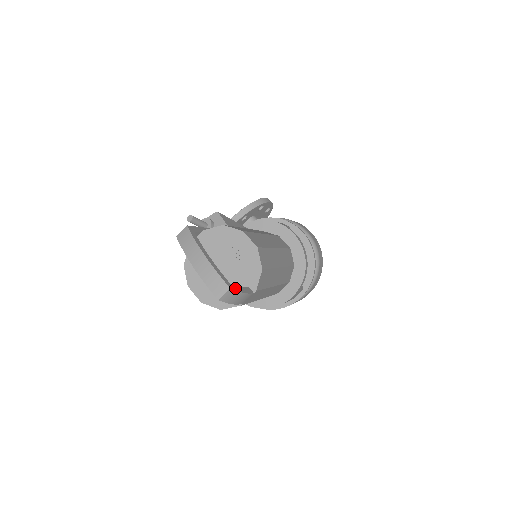
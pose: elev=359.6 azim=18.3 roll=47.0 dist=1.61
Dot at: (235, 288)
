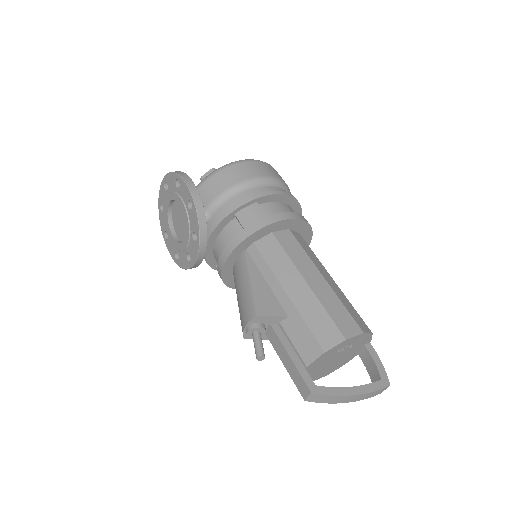
Dot at: (384, 375)
